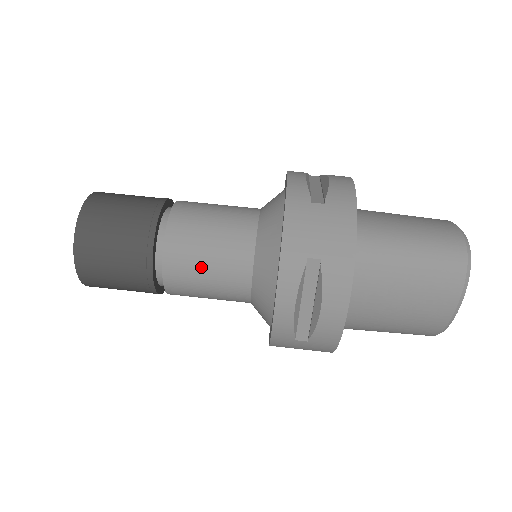
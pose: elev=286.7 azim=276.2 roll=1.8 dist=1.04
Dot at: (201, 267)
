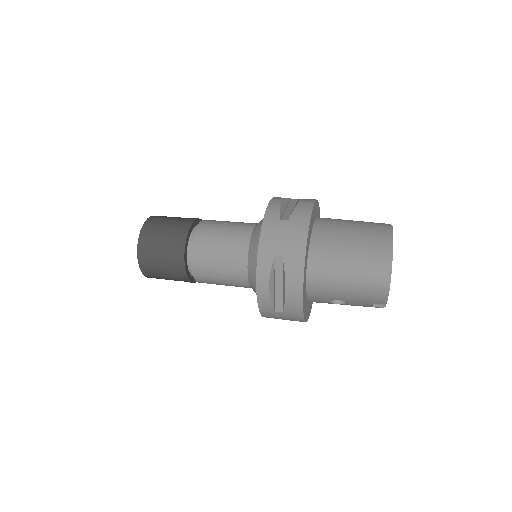
Dot at: (225, 222)
